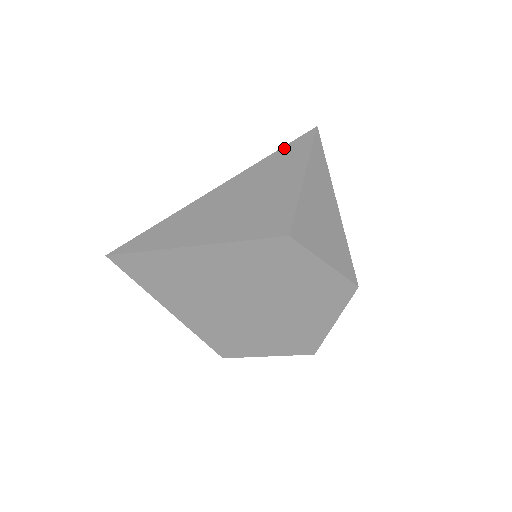
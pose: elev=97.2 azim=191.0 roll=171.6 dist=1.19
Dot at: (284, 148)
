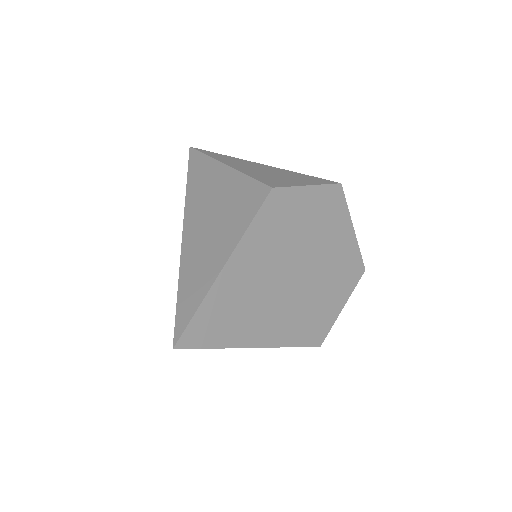
Dot at: (189, 174)
